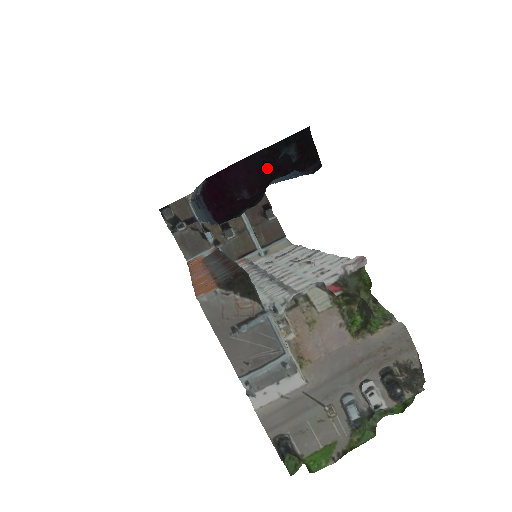
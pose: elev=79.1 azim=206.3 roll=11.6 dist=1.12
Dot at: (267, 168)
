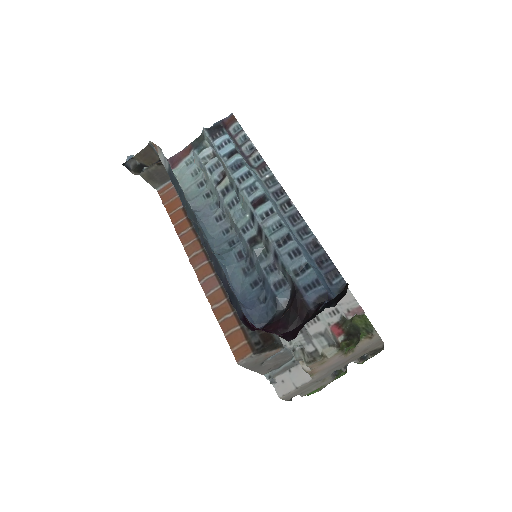
Dot at: occluded
